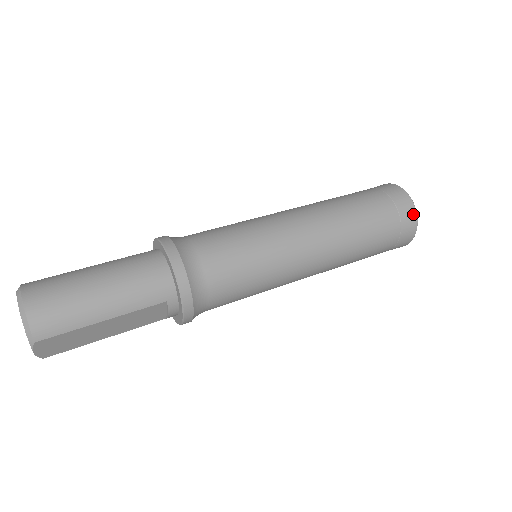
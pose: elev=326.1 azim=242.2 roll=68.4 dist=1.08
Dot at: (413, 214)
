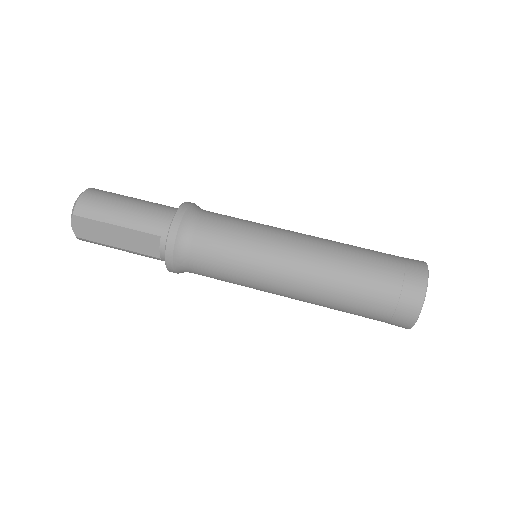
Dot at: (421, 287)
